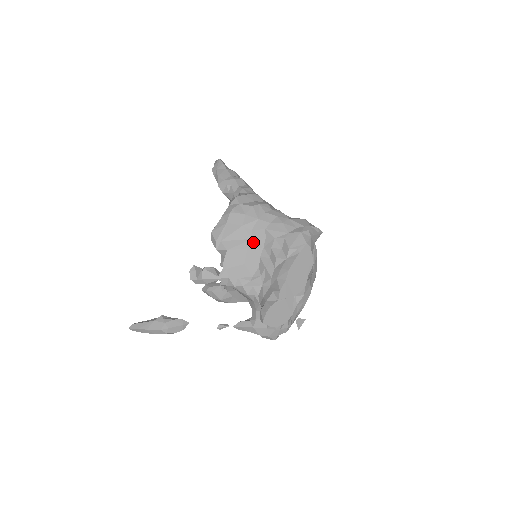
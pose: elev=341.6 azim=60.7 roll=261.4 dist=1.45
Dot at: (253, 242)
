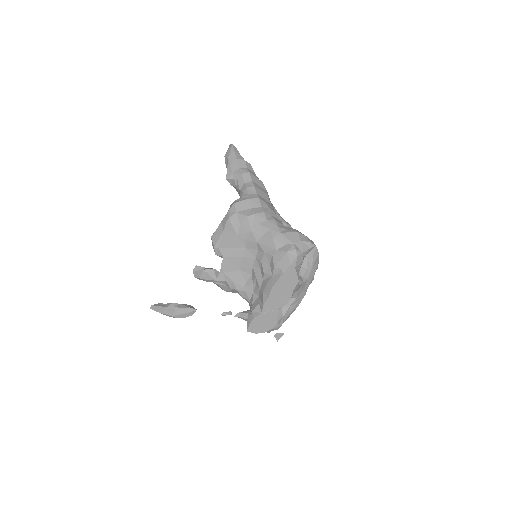
Dot at: (247, 251)
